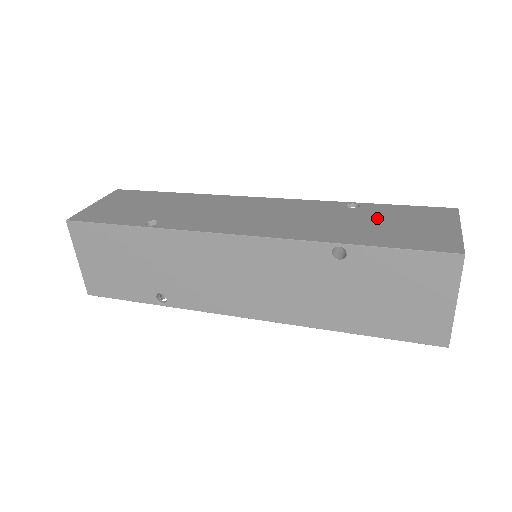
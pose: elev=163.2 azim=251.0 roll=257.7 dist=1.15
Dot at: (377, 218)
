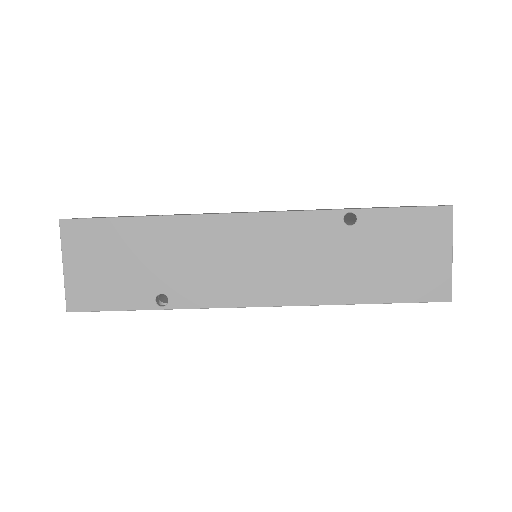
Dot at: occluded
